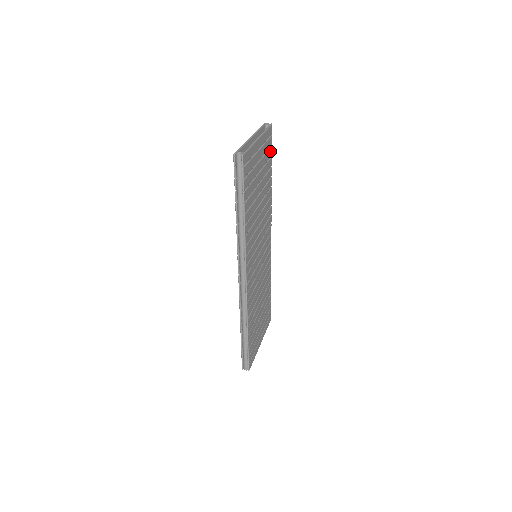
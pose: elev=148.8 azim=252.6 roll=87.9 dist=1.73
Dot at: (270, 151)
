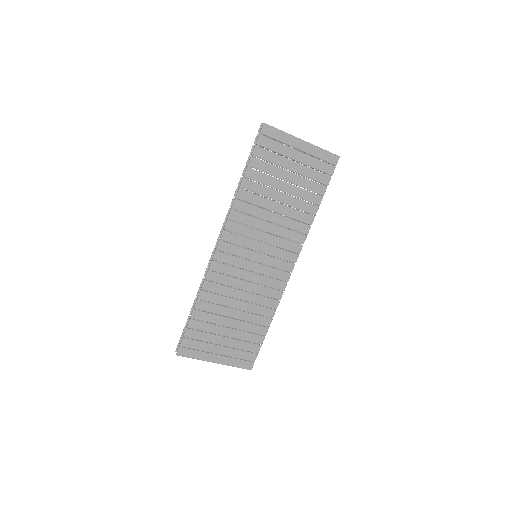
Dot at: (325, 178)
